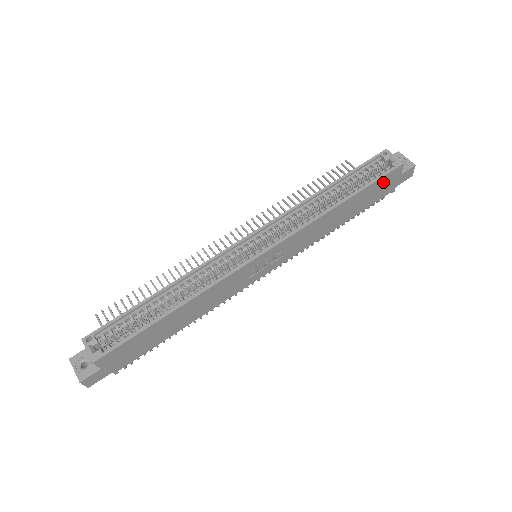
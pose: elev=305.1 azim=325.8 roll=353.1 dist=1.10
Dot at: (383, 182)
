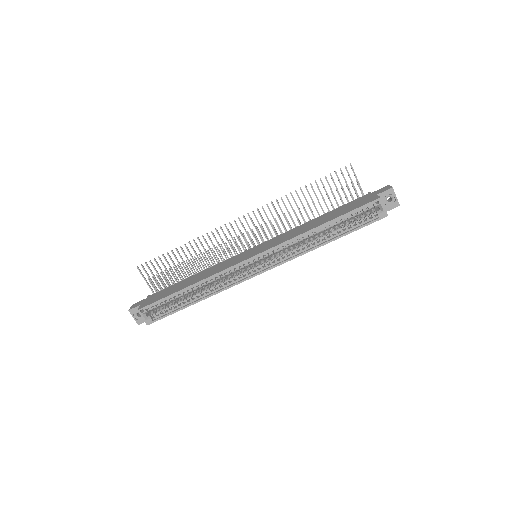
Dot at: (366, 222)
